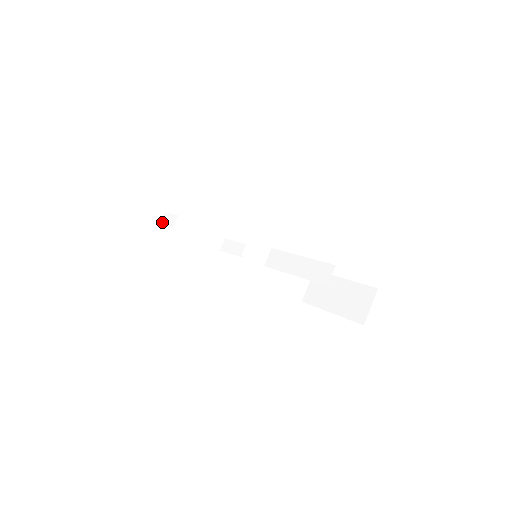
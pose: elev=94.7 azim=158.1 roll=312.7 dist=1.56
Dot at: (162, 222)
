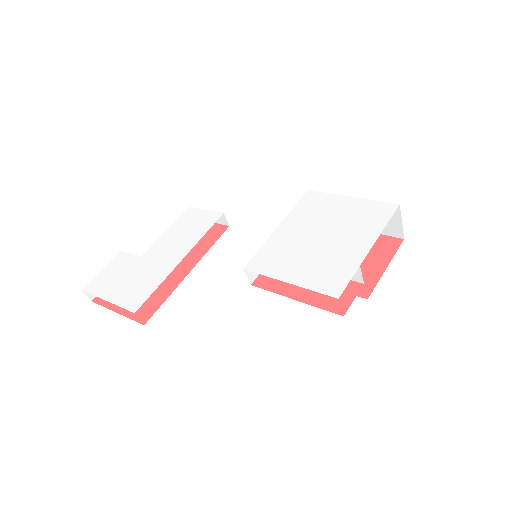
Dot at: occluded
